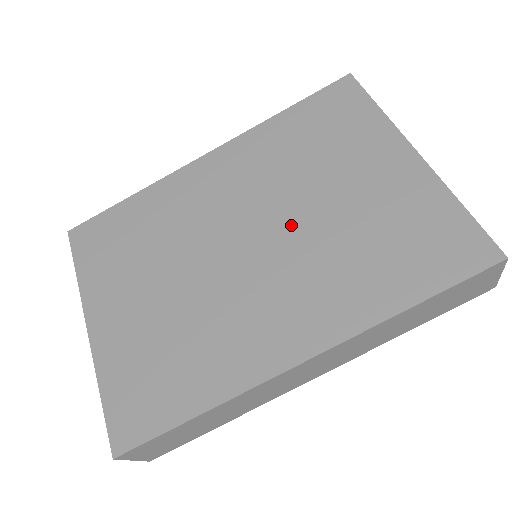
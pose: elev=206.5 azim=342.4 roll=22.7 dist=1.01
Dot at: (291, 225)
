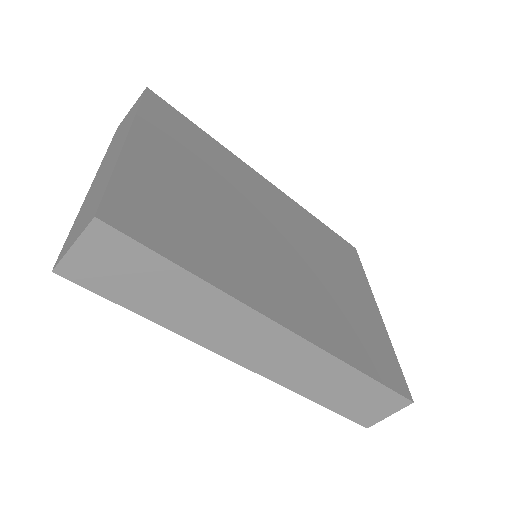
Dot at: (306, 263)
